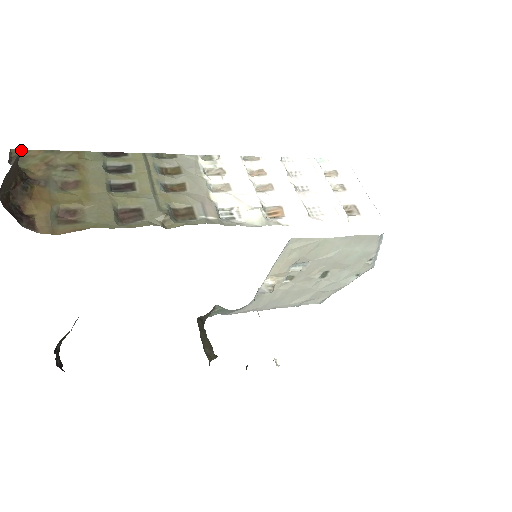
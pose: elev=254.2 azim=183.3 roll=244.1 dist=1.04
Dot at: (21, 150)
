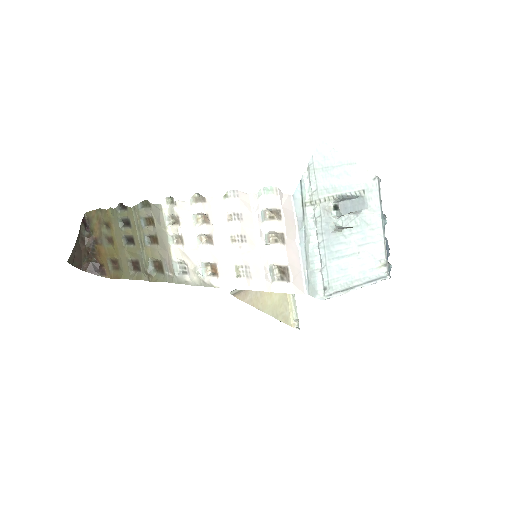
Dot at: (89, 212)
